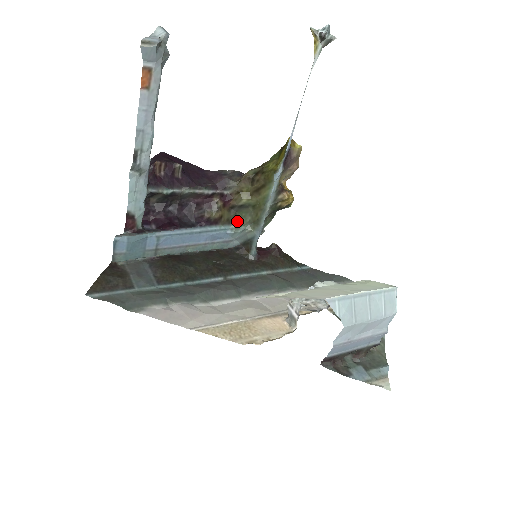
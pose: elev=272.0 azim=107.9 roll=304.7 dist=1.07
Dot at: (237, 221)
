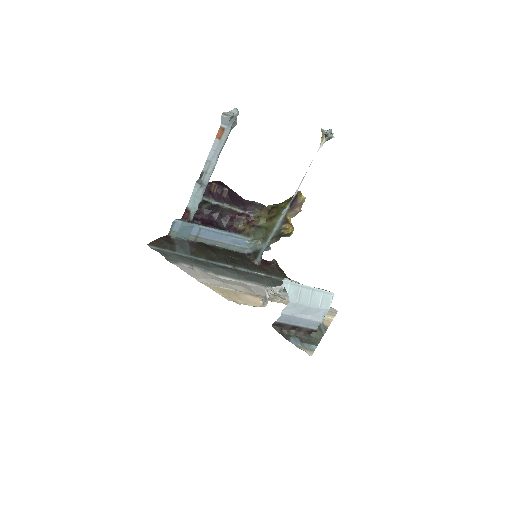
Dot at: (254, 236)
